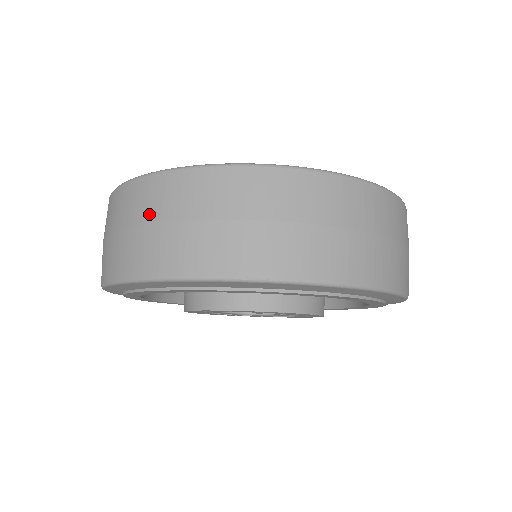
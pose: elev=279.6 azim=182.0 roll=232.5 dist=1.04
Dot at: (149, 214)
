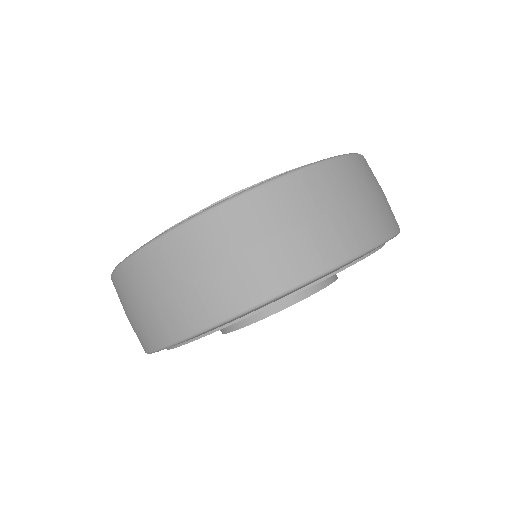
Dot at: (286, 220)
